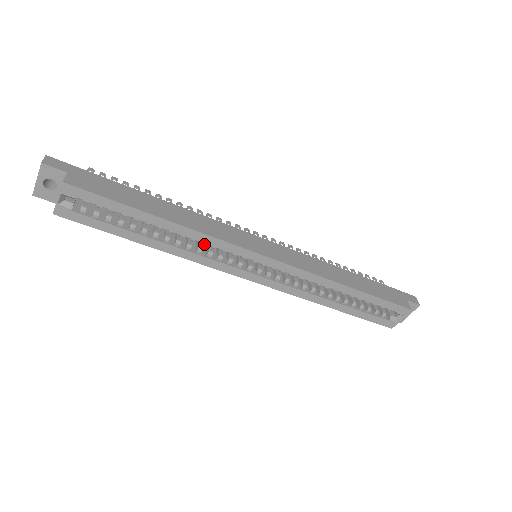
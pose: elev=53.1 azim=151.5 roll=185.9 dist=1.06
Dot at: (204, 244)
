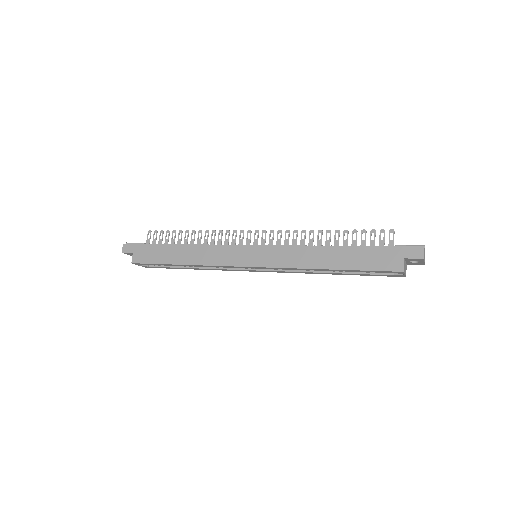
Dot at: occluded
